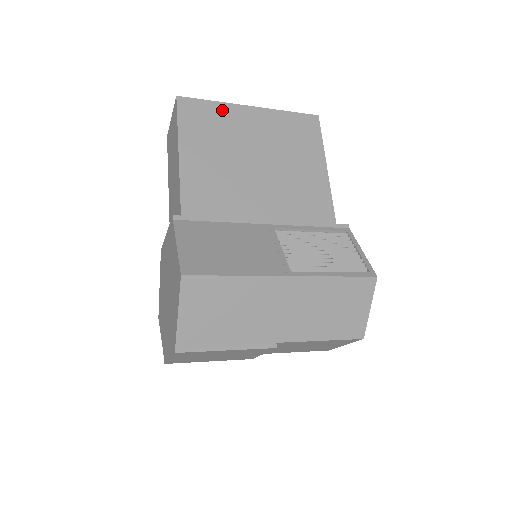
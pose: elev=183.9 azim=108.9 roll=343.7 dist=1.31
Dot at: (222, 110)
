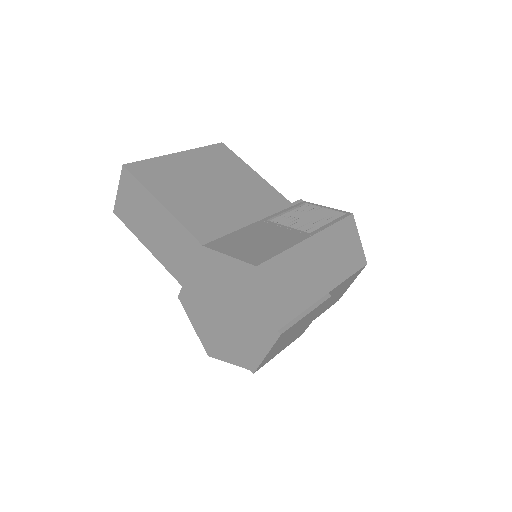
Dot at: (162, 162)
